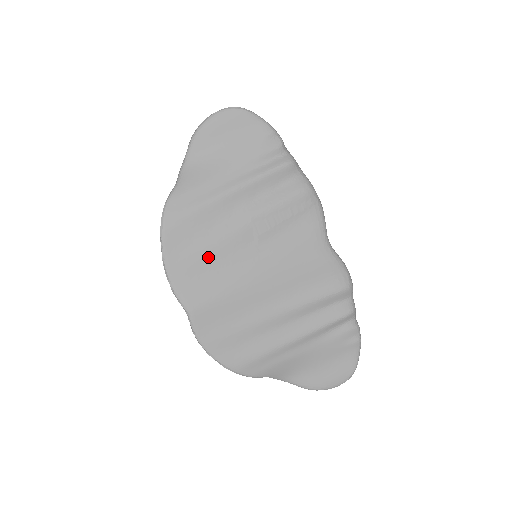
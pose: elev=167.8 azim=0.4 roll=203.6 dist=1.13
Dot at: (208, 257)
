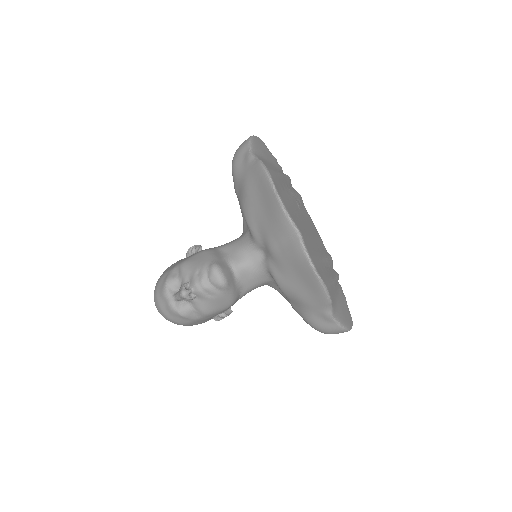
Dot at: (290, 204)
